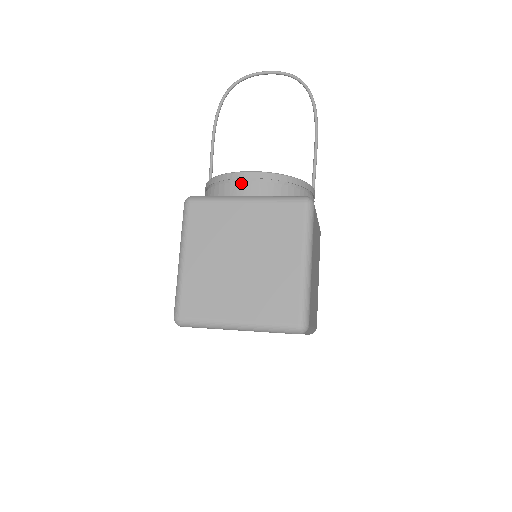
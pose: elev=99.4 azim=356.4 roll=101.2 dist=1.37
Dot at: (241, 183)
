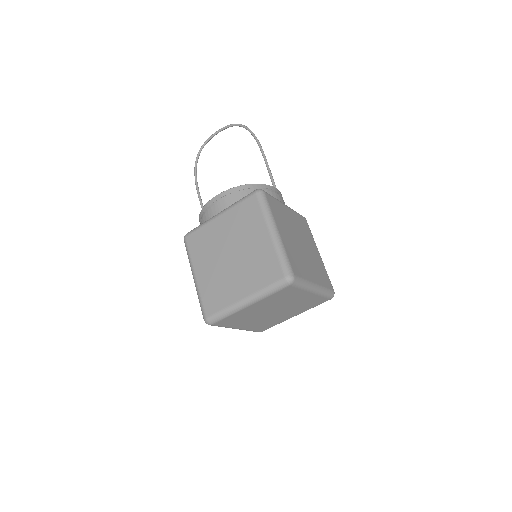
Dot at: (213, 206)
